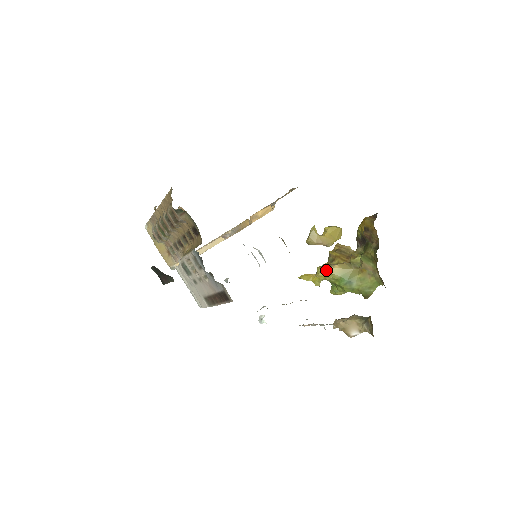
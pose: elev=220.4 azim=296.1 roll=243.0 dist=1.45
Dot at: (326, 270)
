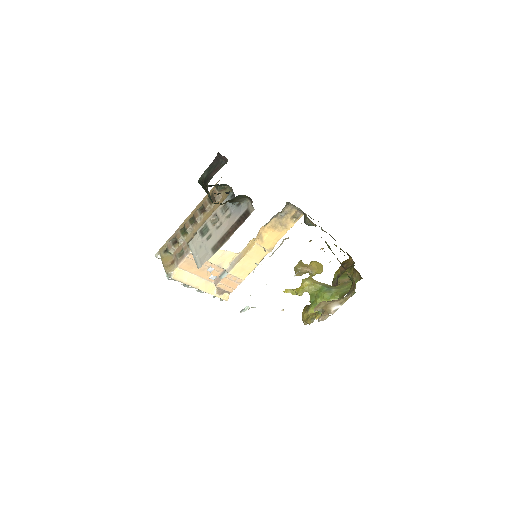
Dot at: (310, 280)
